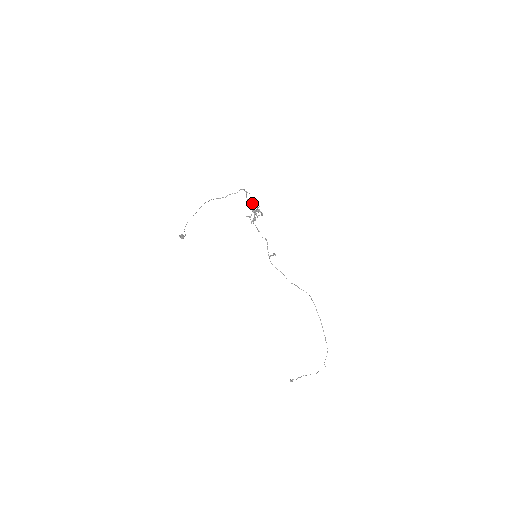
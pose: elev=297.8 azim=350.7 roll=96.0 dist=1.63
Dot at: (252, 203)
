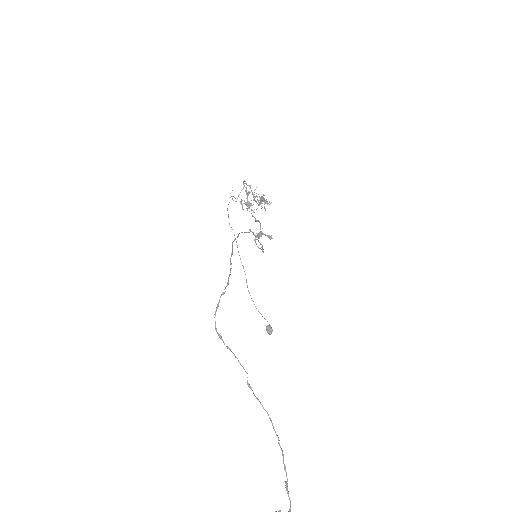
Dot at: occluded
